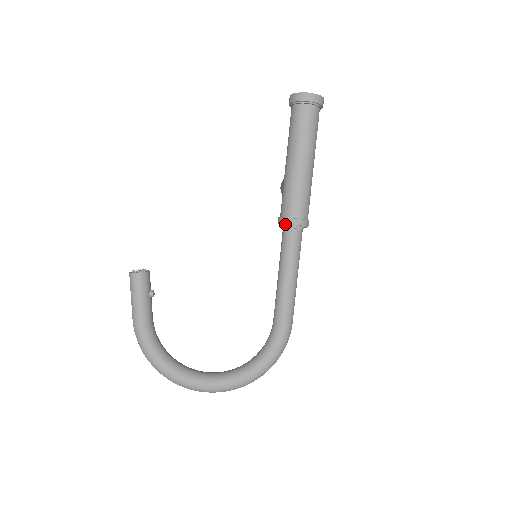
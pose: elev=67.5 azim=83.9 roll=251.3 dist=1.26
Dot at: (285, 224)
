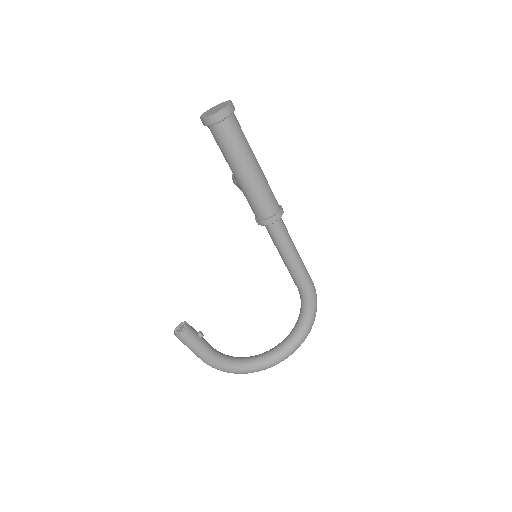
Dot at: (266, 225)
